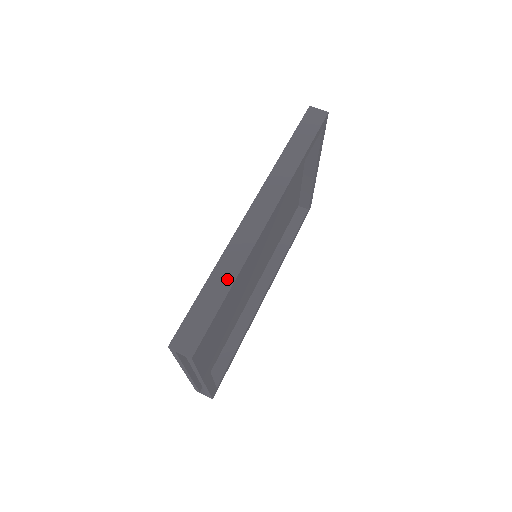
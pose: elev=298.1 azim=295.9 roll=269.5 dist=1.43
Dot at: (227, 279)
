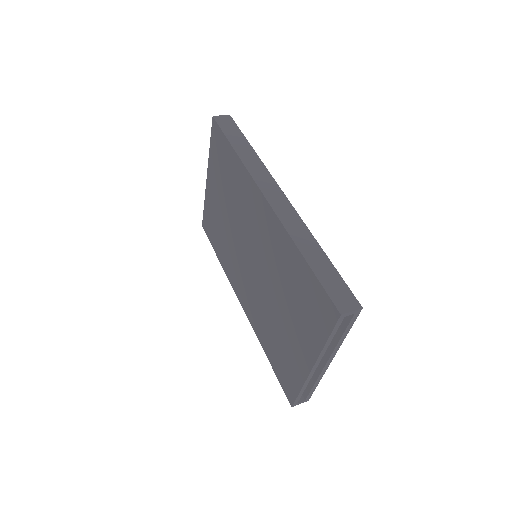
Dot at: (313, 246)
